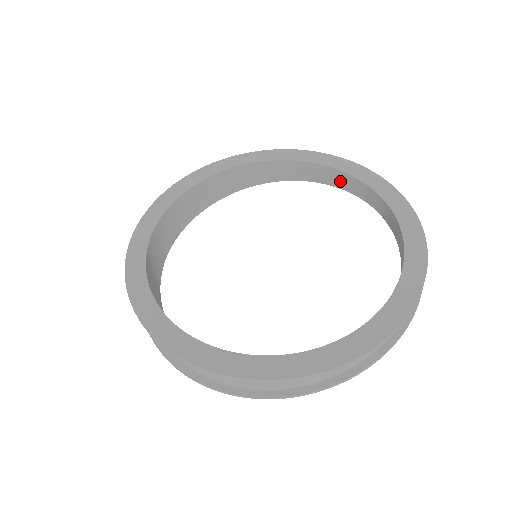
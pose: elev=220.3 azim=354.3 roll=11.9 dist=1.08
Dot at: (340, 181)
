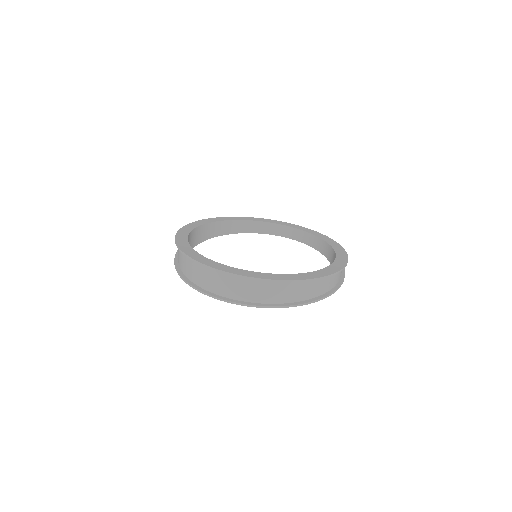
Dot at: (248, 228)
